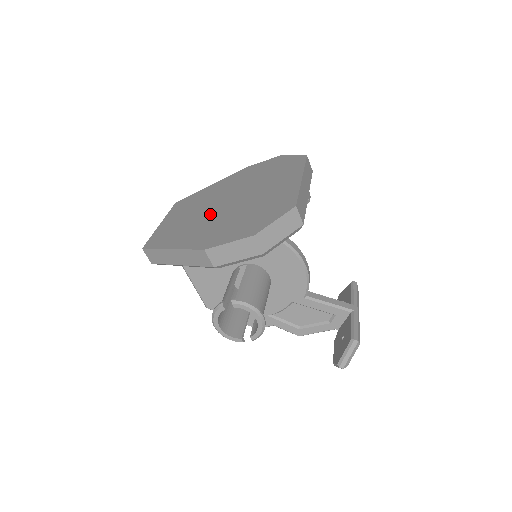
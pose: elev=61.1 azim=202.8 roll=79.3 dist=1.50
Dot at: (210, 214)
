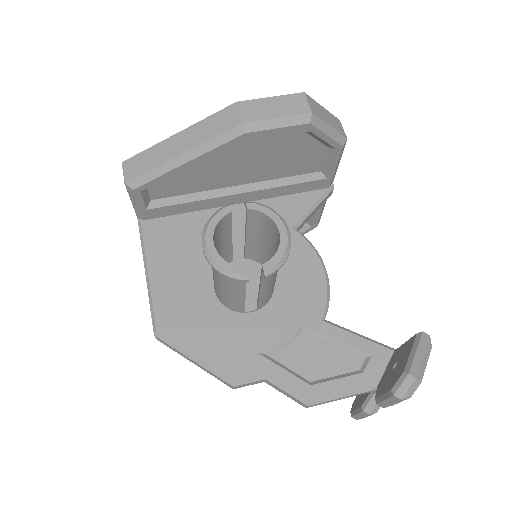
Dot at: occluded
